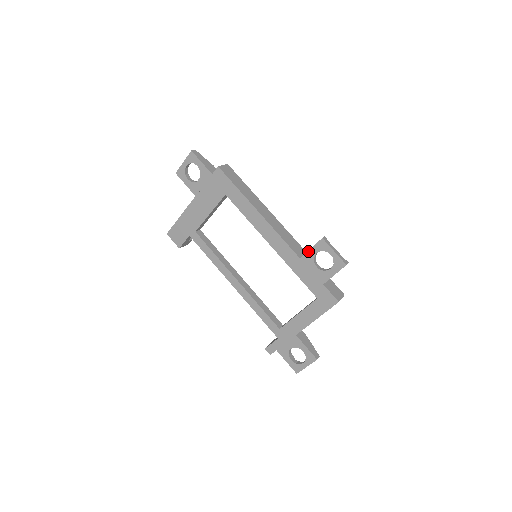
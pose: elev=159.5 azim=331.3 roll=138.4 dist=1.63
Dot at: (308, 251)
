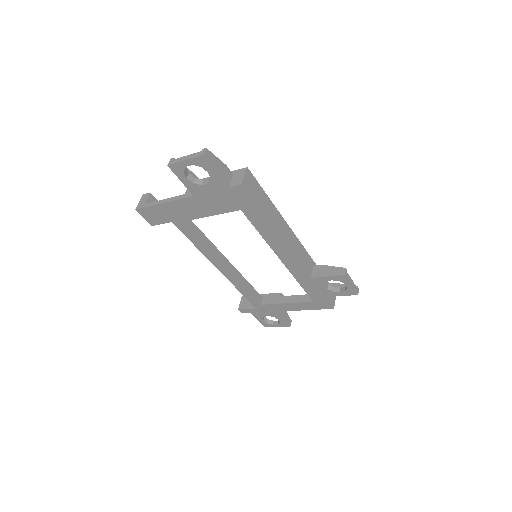
Dot at: (323, 277)
